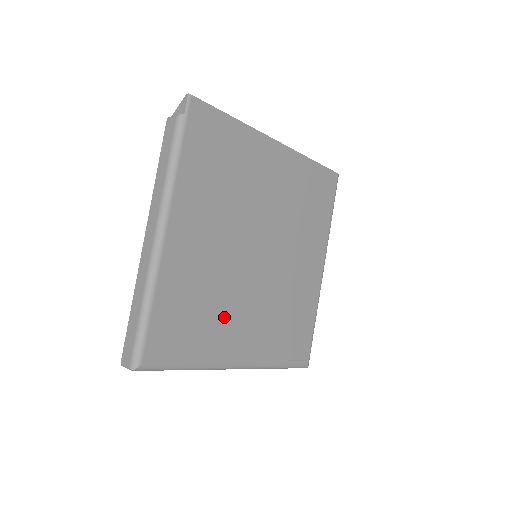
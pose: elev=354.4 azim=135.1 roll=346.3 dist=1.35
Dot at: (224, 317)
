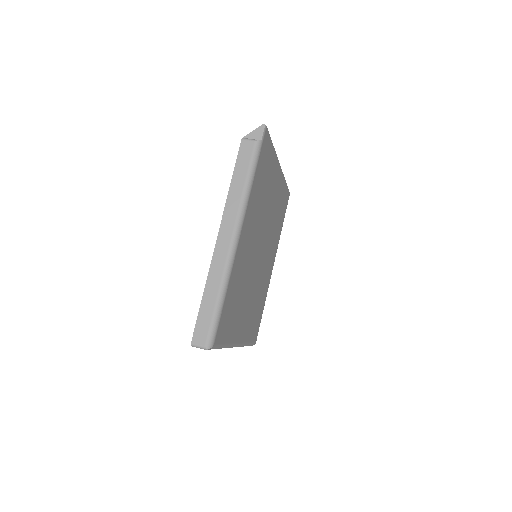
Dot at: (242, 305)
